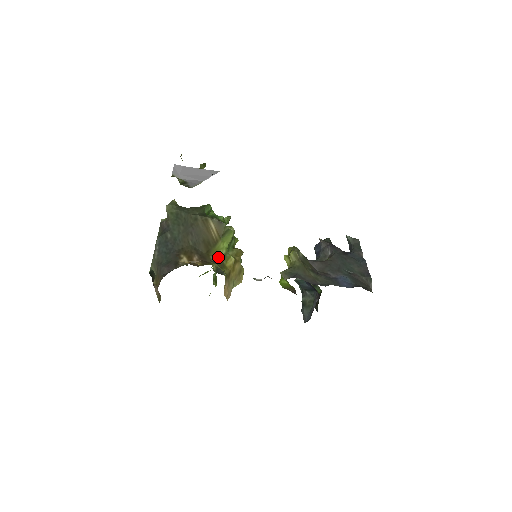
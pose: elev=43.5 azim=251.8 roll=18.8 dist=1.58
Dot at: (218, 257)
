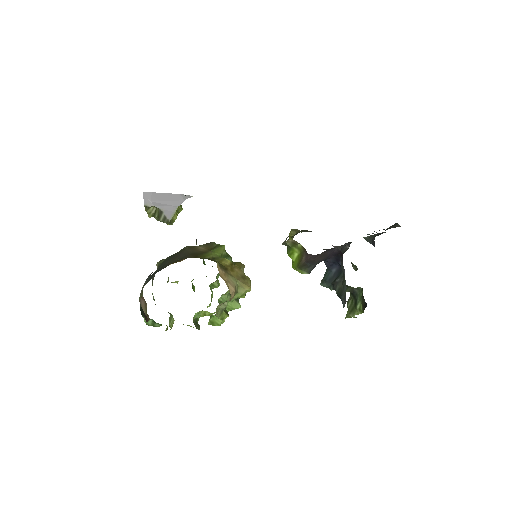
Dot at: (209, 258)
